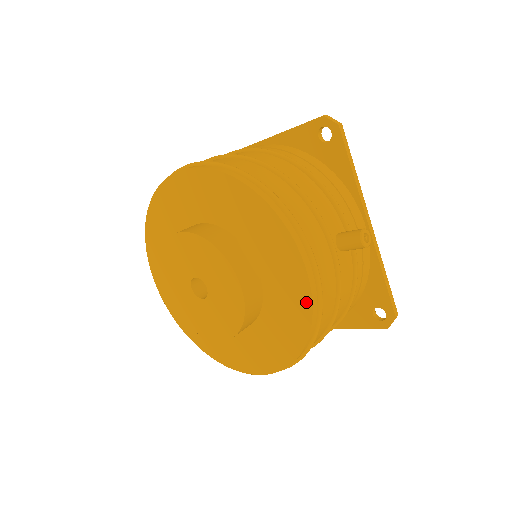
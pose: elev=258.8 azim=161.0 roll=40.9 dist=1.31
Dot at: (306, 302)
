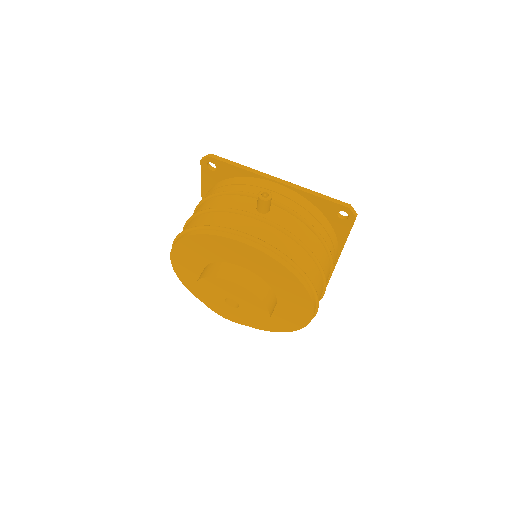
Dot at: (267, 258)
